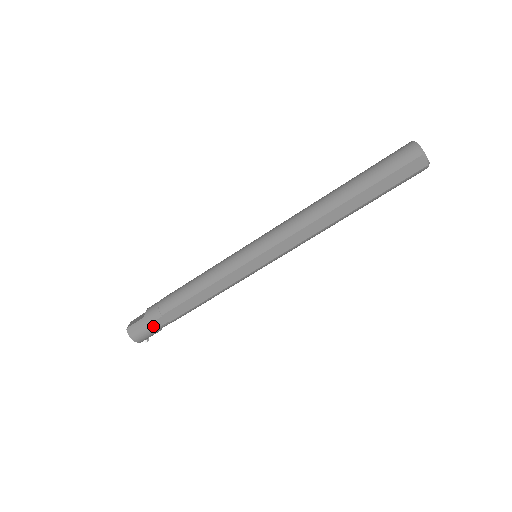
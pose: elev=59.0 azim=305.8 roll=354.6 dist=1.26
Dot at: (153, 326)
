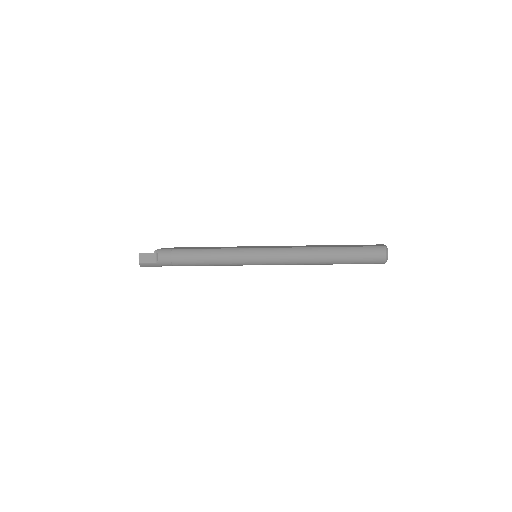
Dot at: occluded
